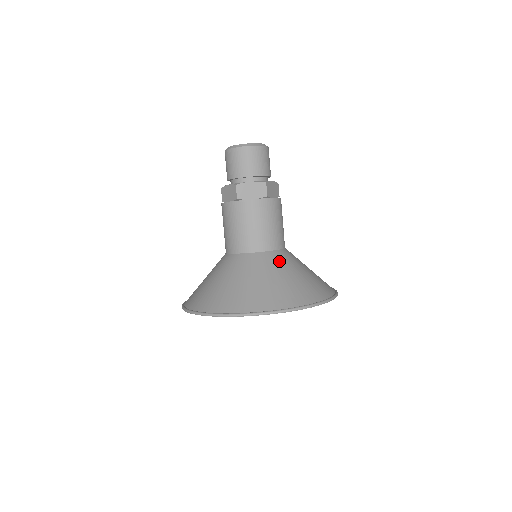
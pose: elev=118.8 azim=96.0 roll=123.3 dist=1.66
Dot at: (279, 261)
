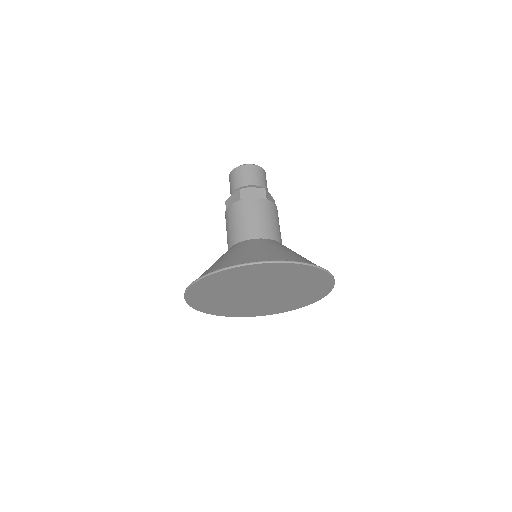
Dot at: (279, 244)
